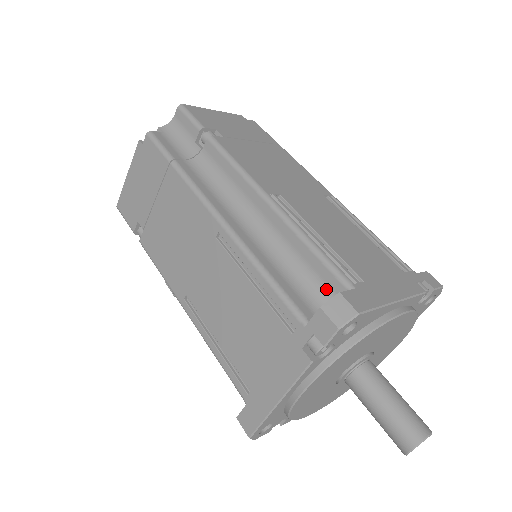
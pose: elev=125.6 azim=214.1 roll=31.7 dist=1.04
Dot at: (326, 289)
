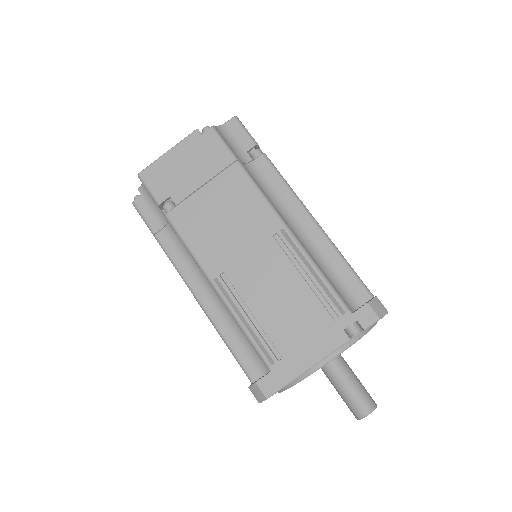
Dot at: occluded
